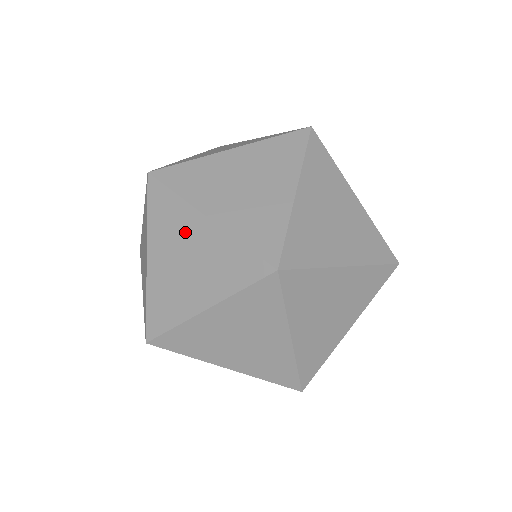
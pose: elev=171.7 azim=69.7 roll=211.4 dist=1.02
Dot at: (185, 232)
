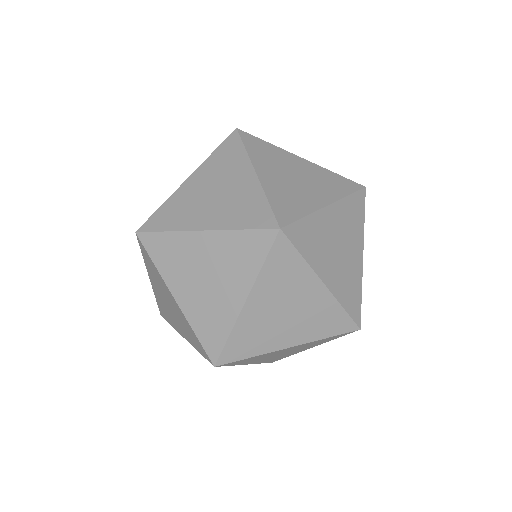
Dot at: (165, 291)
